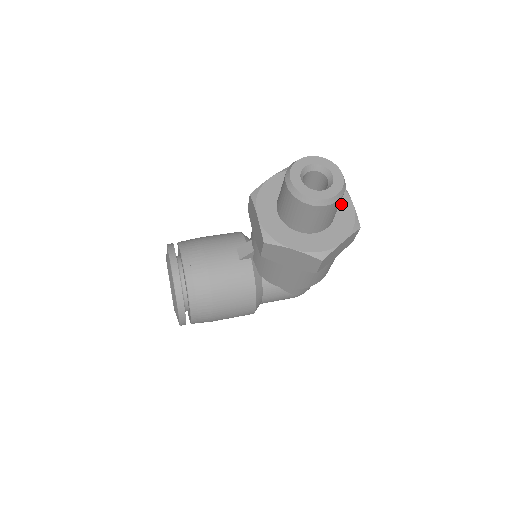
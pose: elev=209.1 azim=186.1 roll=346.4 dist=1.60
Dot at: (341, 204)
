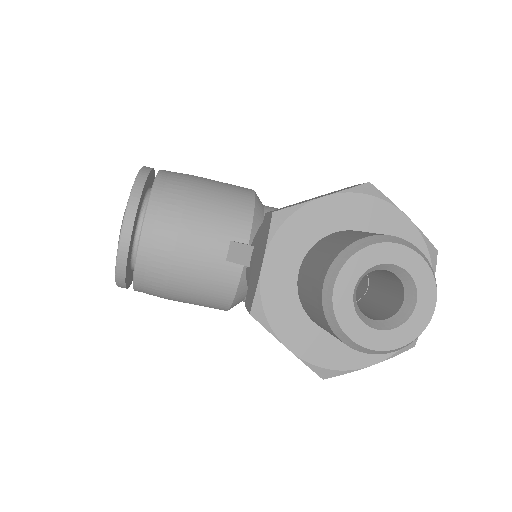
Dot at: occluded
